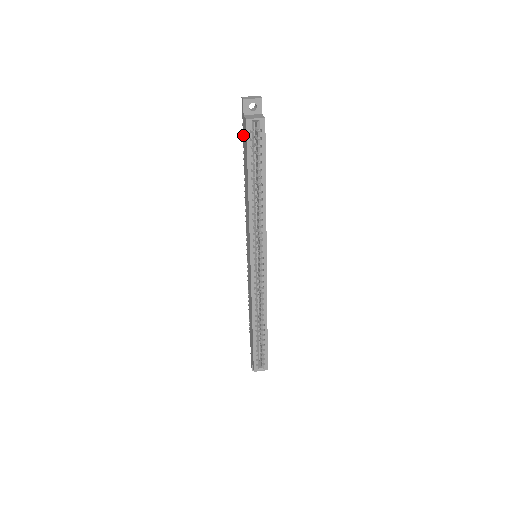
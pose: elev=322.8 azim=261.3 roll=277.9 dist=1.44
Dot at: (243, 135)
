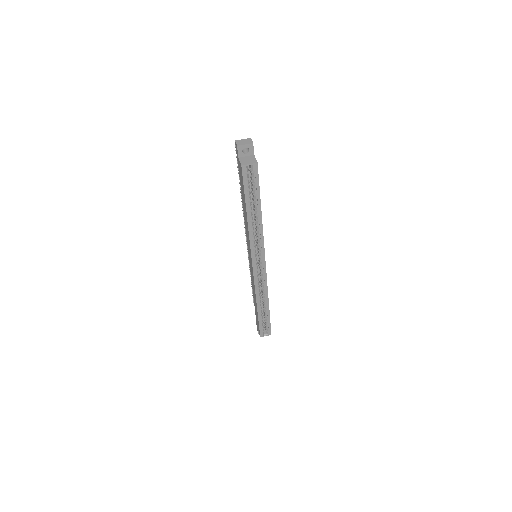
Dot at: (239, 170)
